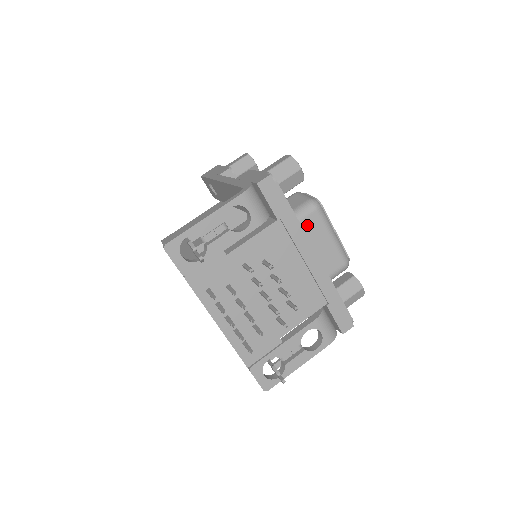
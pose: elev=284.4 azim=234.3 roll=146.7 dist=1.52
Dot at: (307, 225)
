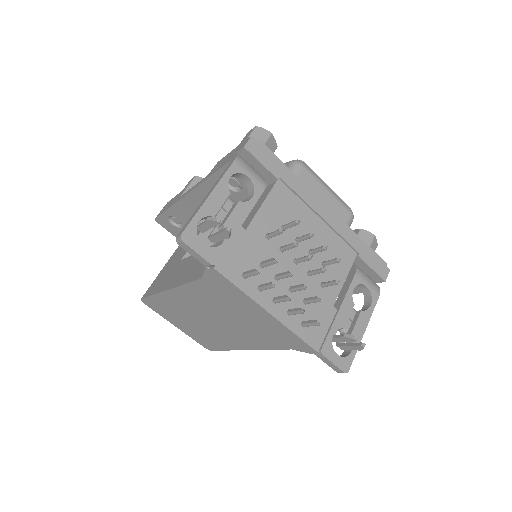
Dot at: occluded
